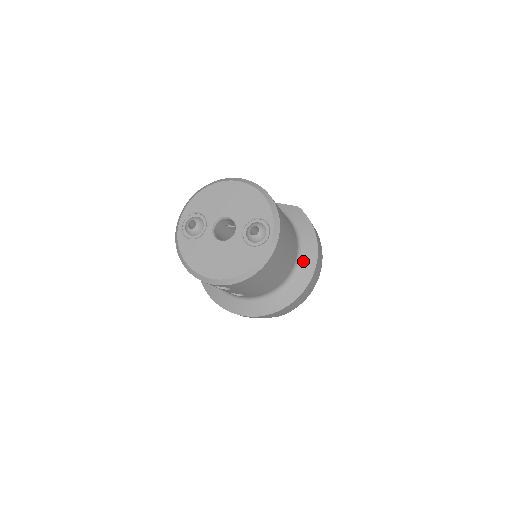
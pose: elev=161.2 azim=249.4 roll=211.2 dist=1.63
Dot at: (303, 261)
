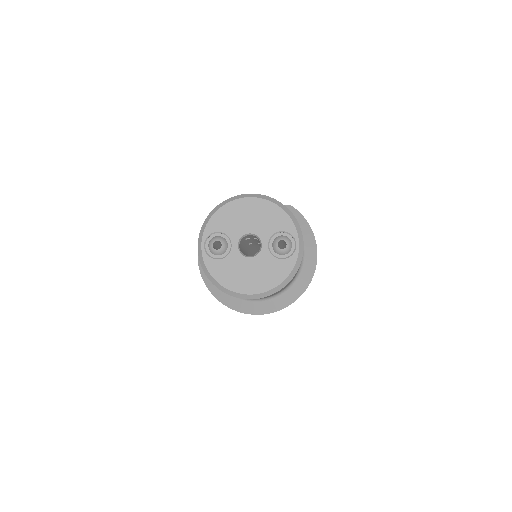
Dot at: (306, 257)
